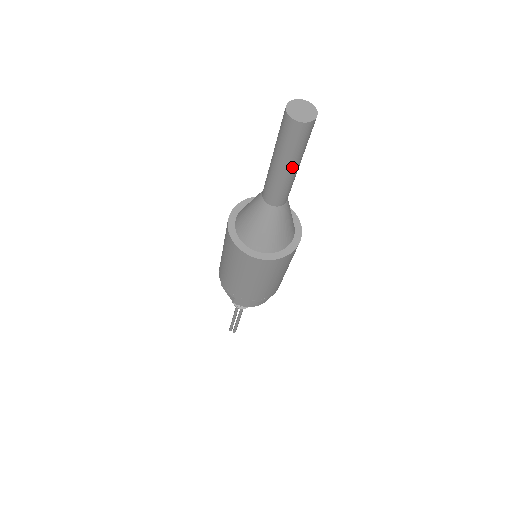
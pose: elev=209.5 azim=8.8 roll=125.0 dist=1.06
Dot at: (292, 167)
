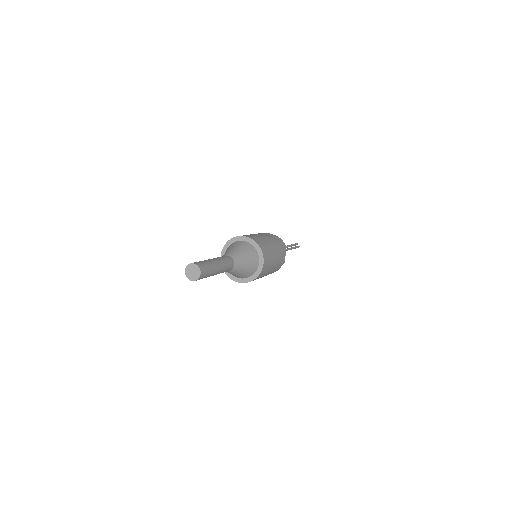
Dot at: occluded
